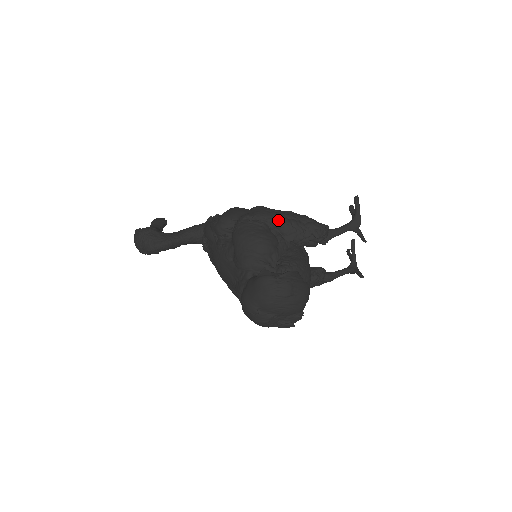
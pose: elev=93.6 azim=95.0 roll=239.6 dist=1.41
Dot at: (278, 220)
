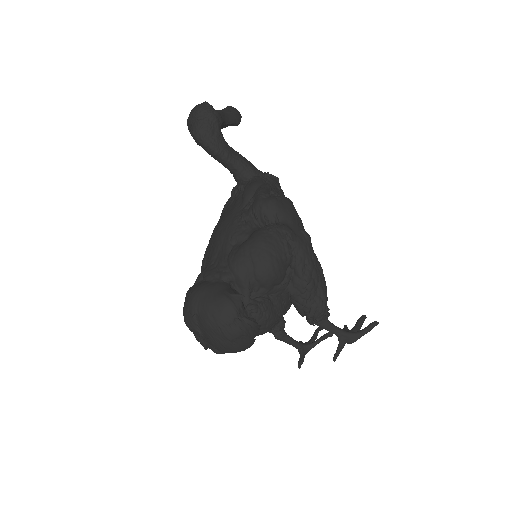
Dot at: (304, 267)
